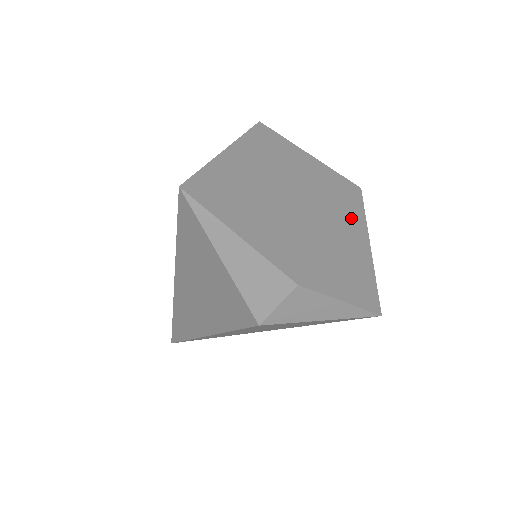
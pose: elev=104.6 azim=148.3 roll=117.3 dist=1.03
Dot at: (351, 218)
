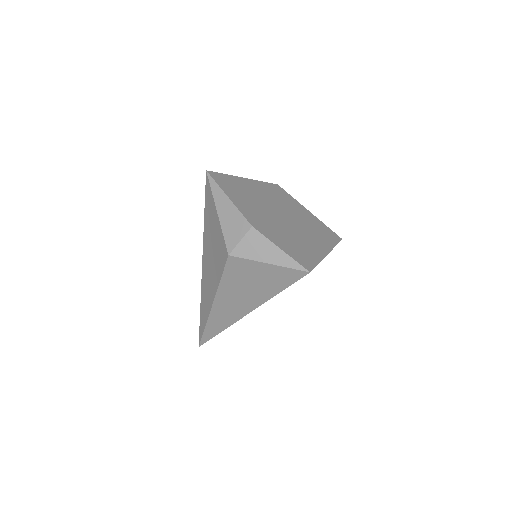
Dot at: (320, 239)
